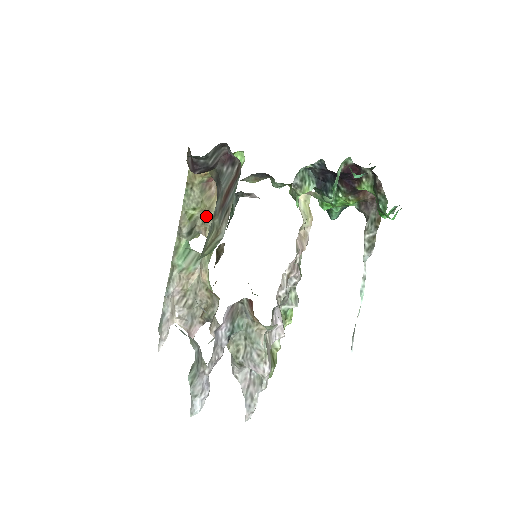
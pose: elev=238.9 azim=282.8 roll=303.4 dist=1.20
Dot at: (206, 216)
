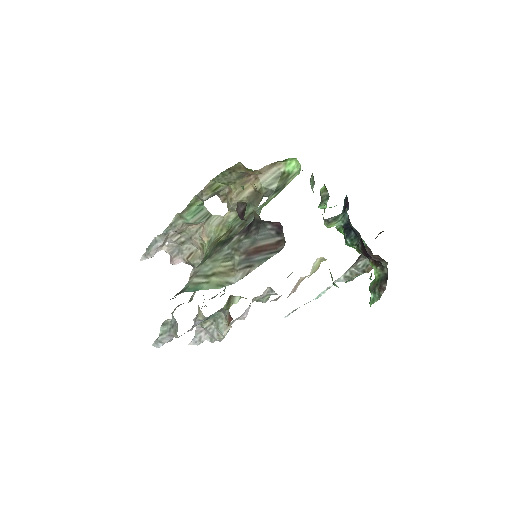
Dot at: (231, 201)
